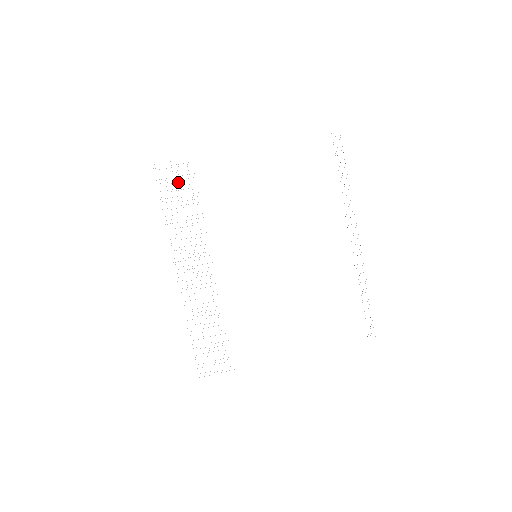
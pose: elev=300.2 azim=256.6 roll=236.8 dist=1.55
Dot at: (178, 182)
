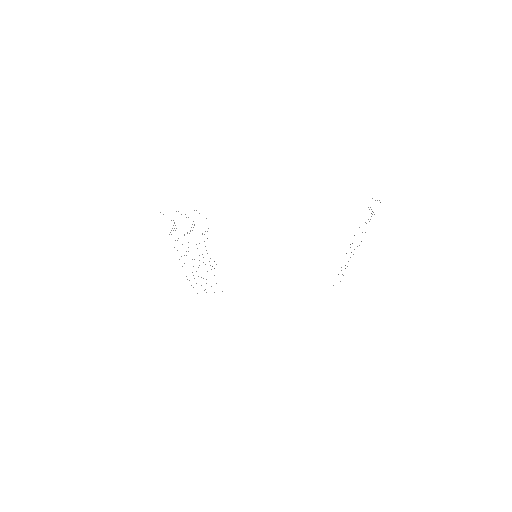
Dot at: occluded
